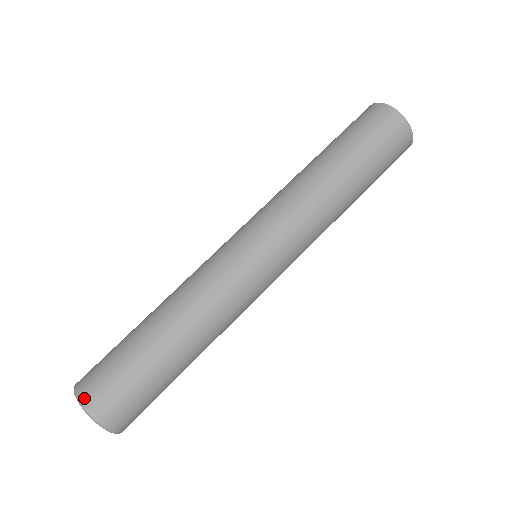
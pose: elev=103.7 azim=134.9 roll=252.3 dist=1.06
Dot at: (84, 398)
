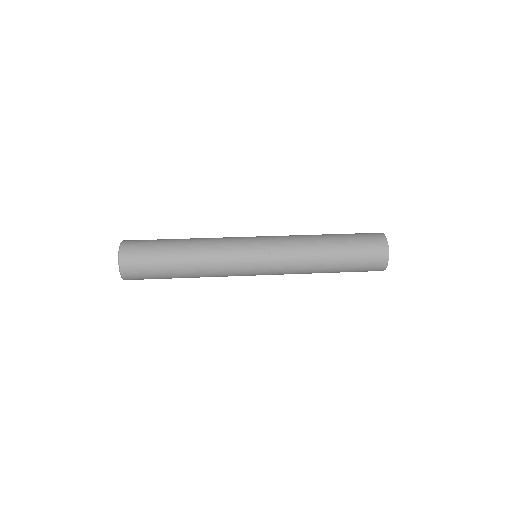
Dot at: (125, 242)
